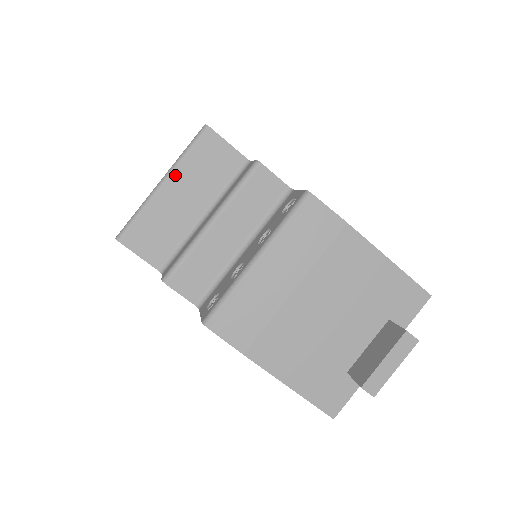
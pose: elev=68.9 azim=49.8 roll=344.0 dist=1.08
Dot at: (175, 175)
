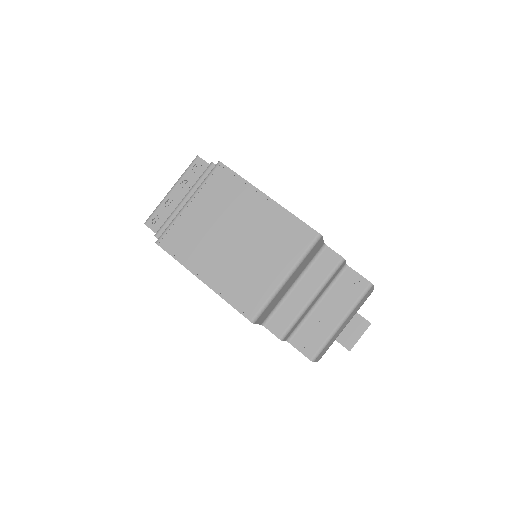
Dot at: (295, 272)
